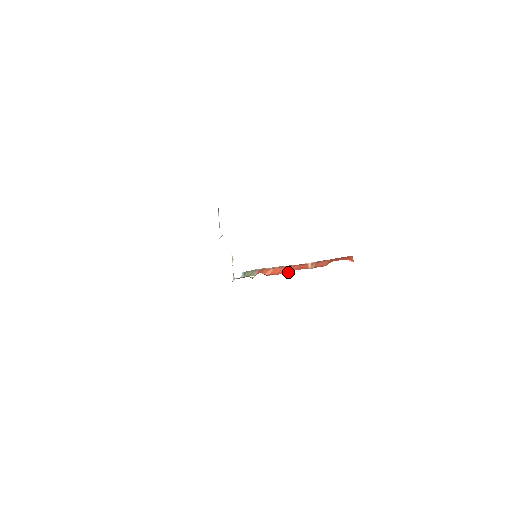
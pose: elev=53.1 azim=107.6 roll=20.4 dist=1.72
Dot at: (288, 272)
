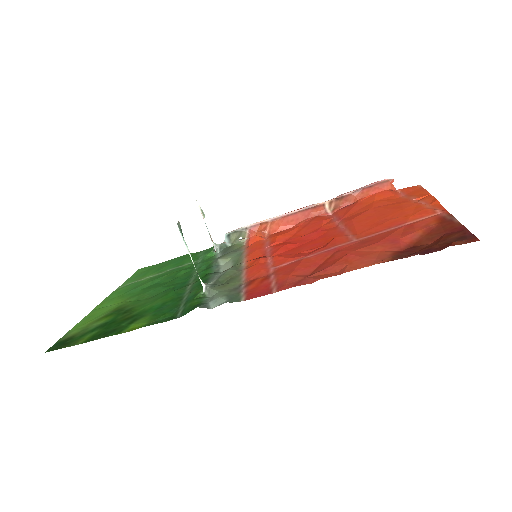
Dot at: (296, 224)
